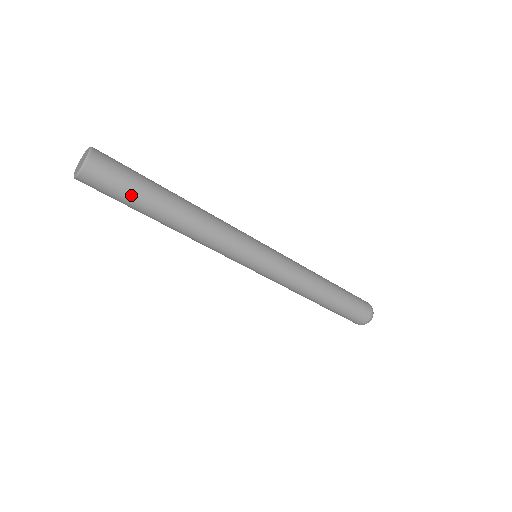
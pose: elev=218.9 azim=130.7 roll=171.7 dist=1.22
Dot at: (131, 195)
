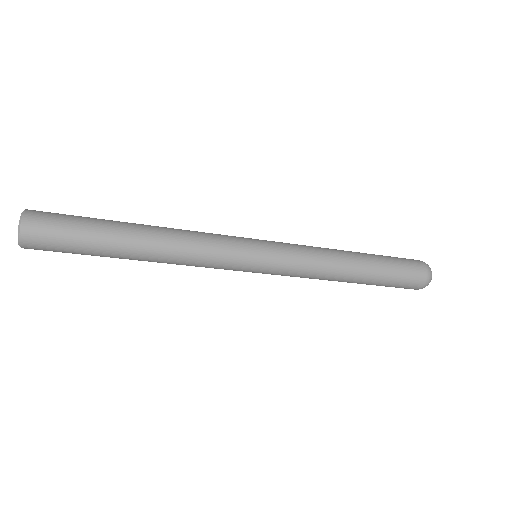
Dot at: (82, 254)
